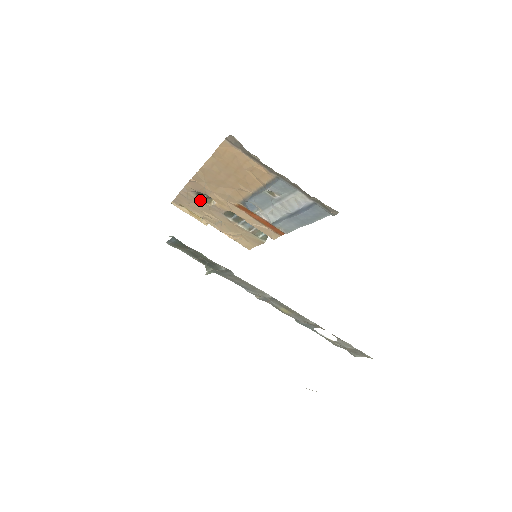
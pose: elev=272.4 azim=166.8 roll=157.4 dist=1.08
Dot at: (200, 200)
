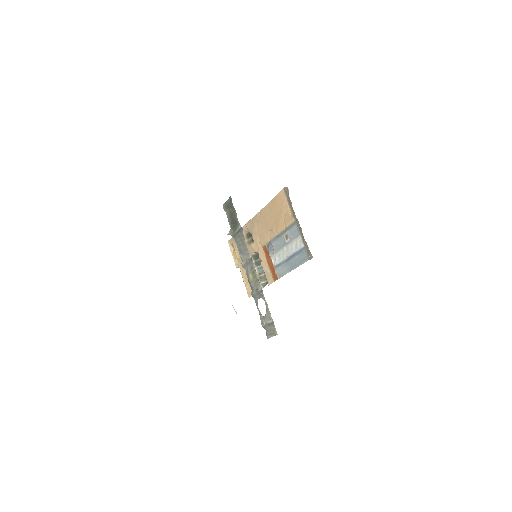
Dot at: (246, 240)
